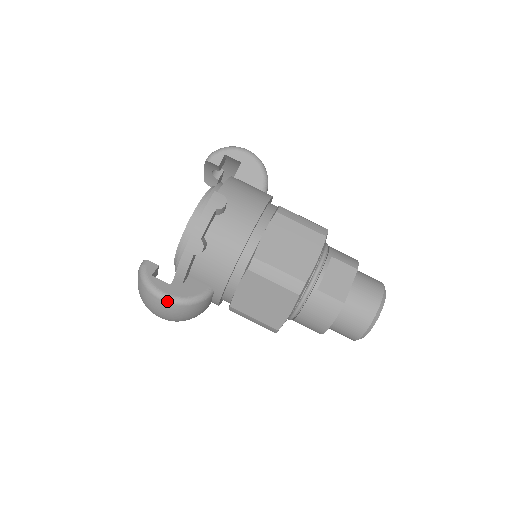
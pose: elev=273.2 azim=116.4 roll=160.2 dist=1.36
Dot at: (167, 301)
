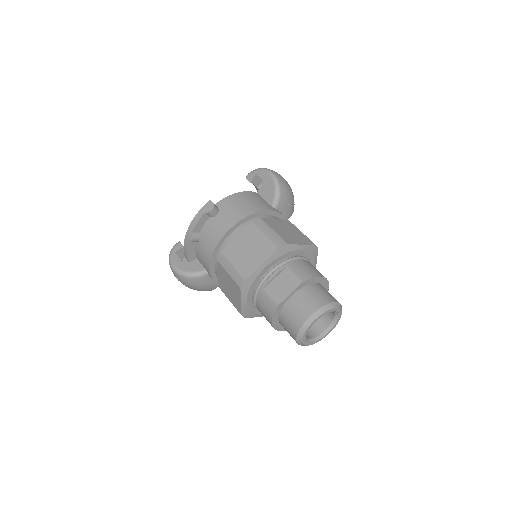
Dot at: (174, 270)
